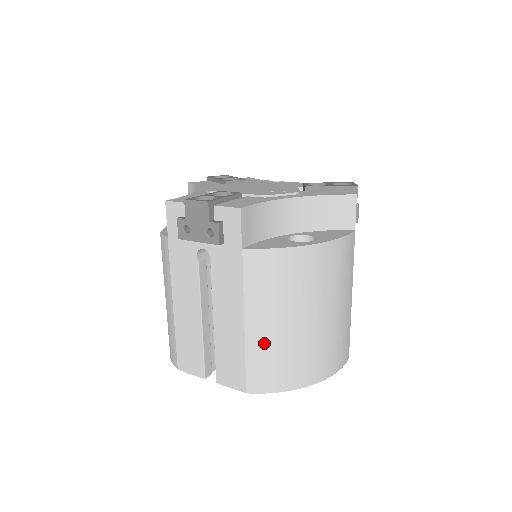
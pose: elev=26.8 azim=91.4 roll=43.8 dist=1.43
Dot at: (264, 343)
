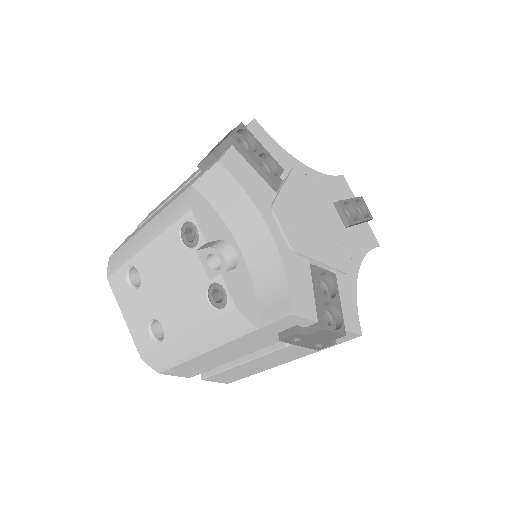
Dot at: occluded
